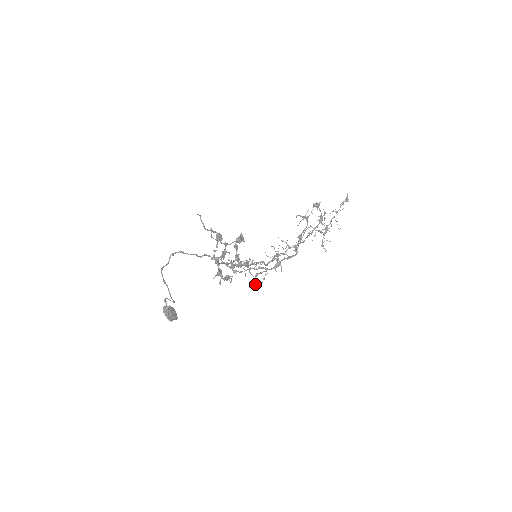
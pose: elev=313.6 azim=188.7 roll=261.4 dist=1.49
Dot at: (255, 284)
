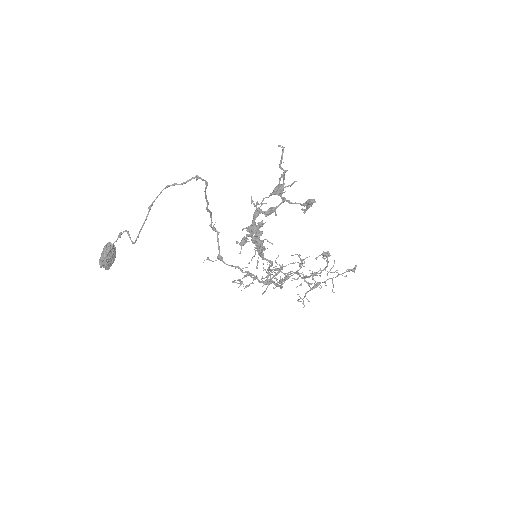
Dot at: (242, 282)
